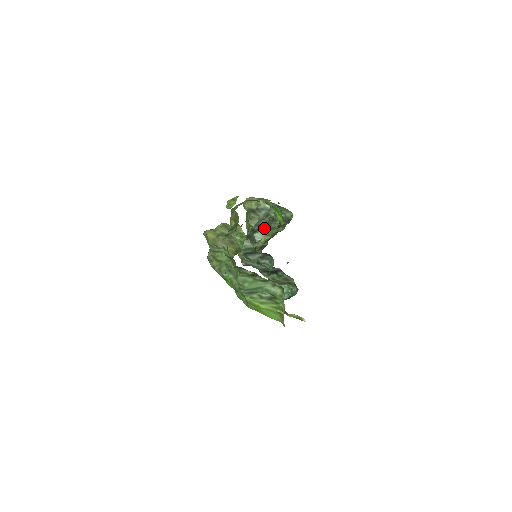
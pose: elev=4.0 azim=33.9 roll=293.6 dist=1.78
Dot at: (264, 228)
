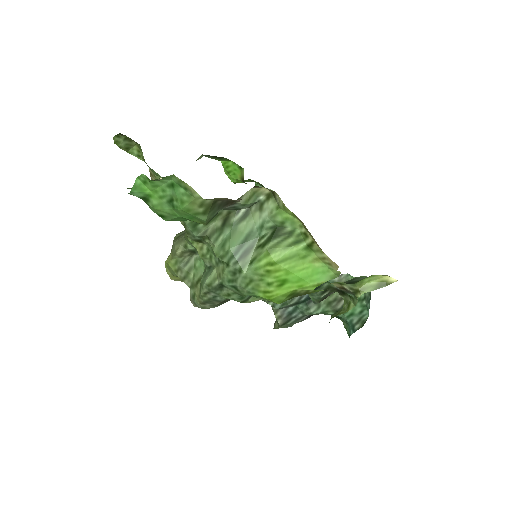
Dot at: occluded
